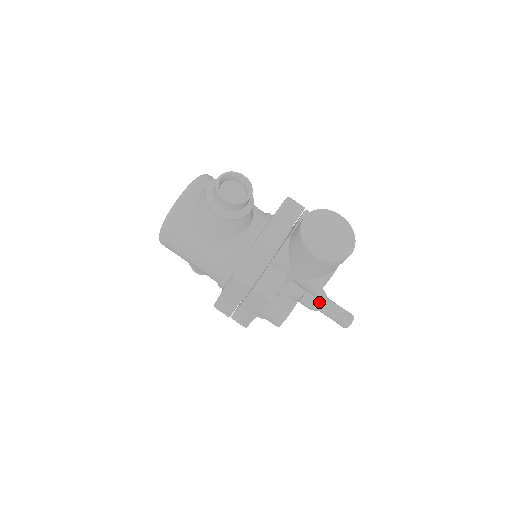
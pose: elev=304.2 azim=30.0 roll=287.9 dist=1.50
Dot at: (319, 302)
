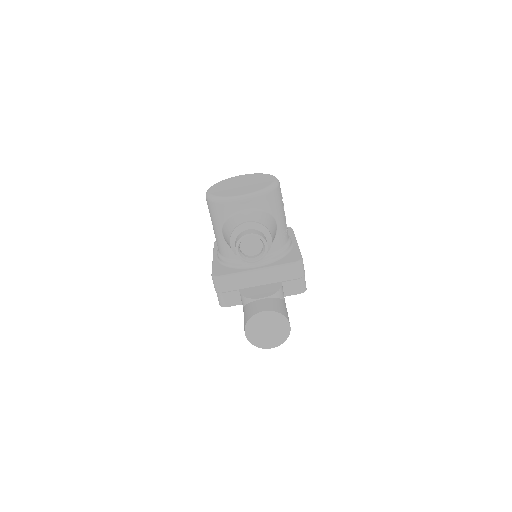
Dot at: occluded
